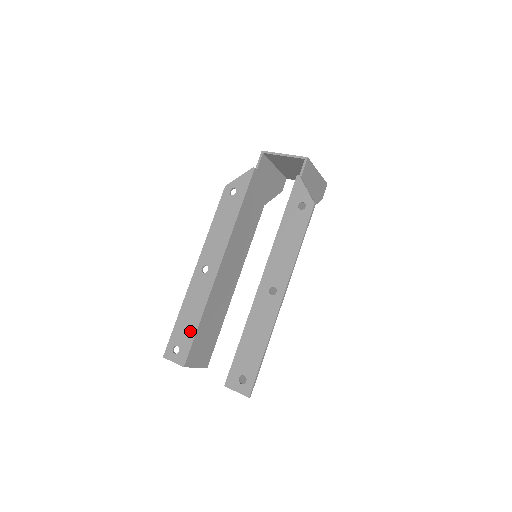
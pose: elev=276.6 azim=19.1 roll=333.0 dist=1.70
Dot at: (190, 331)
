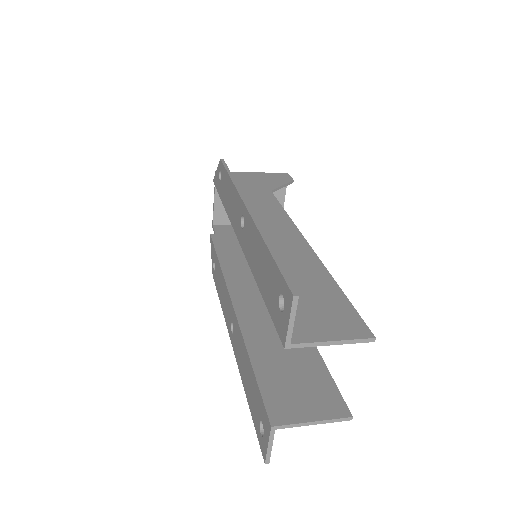
Dot at: (253, 386)
